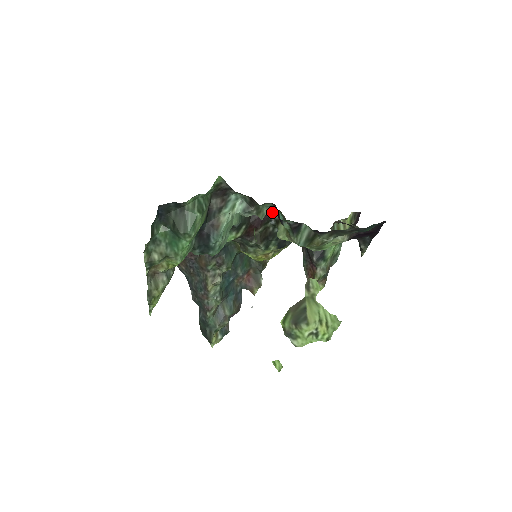
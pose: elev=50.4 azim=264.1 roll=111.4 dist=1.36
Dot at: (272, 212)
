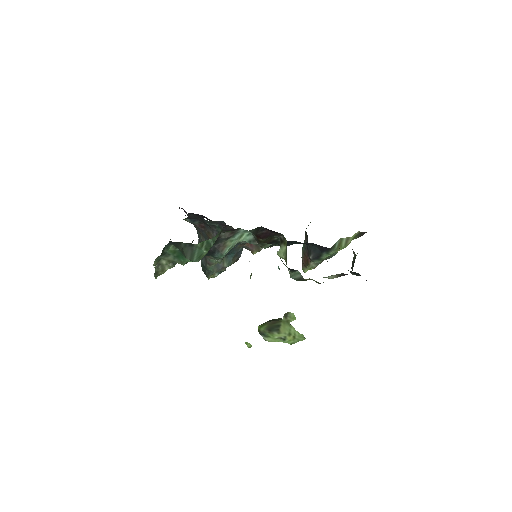
Dot at: (279, 233)
